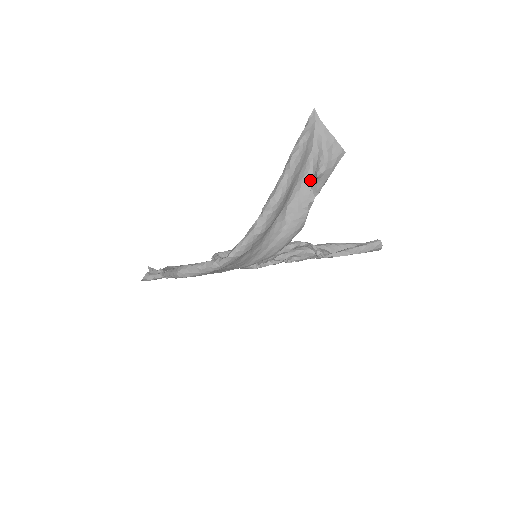
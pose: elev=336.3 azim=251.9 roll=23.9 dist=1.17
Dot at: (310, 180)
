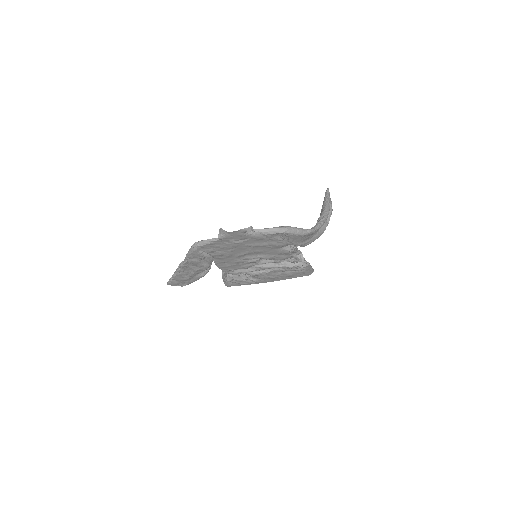
Dot at: occluded
